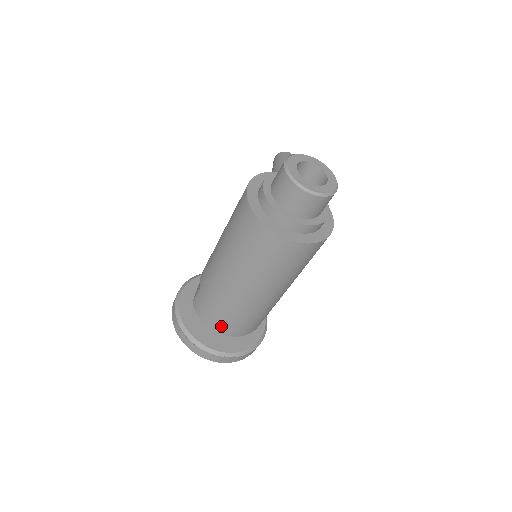
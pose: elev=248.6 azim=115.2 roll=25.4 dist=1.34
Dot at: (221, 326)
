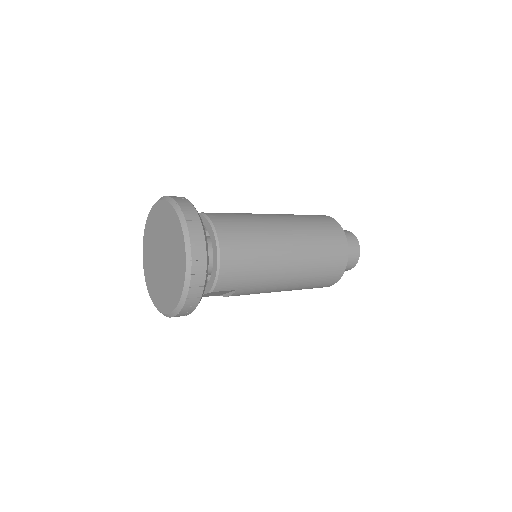
Dot at: (231, 241)
